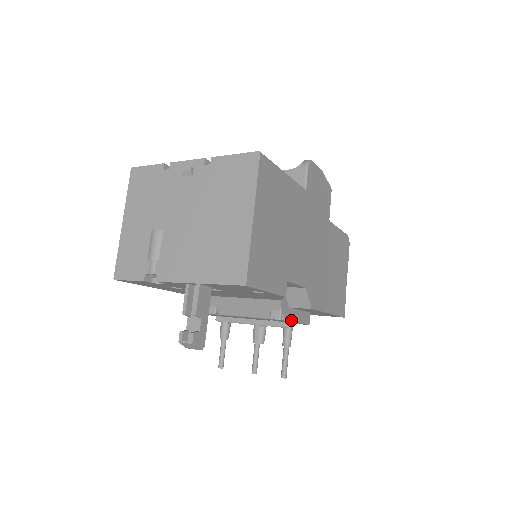
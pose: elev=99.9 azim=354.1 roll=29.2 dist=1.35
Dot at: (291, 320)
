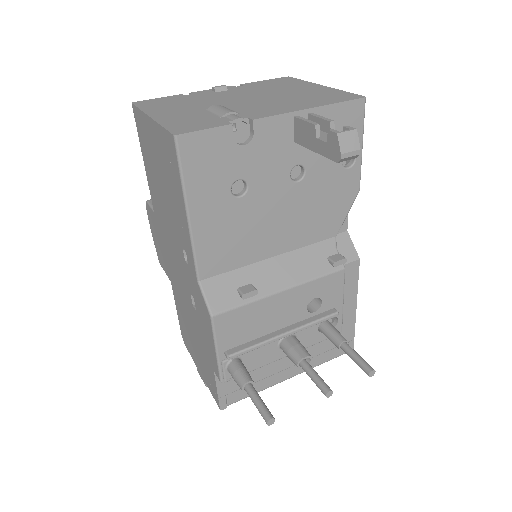
Dot at: (343, 284)
